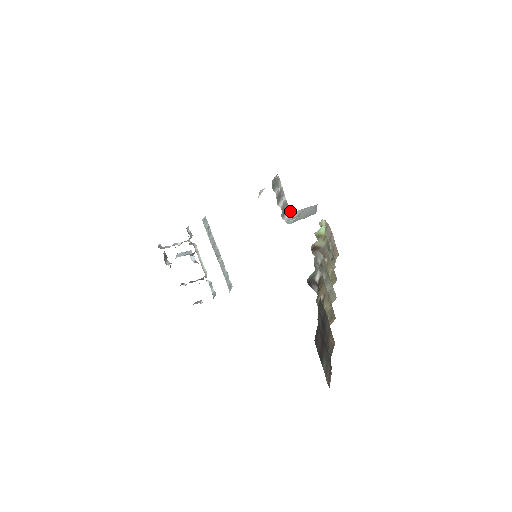
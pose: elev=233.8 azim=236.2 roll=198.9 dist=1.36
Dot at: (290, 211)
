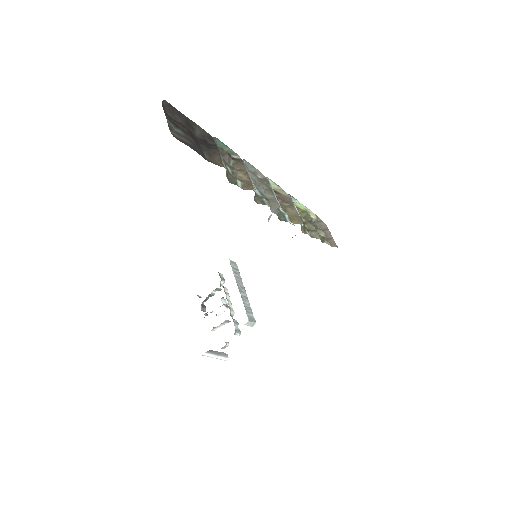
Dot at: occluded
